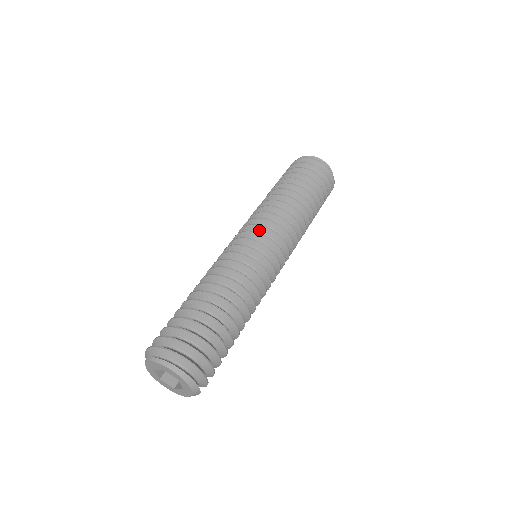
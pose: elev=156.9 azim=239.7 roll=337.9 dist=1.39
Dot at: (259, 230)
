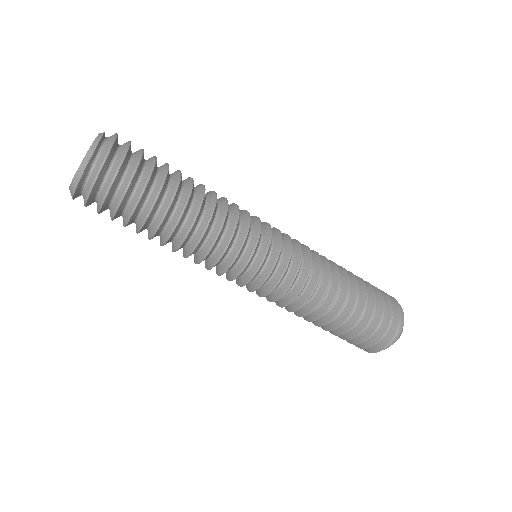
Dot at: (284, 239)
